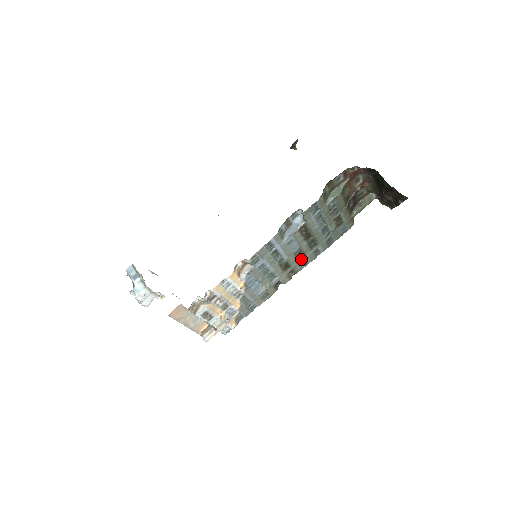
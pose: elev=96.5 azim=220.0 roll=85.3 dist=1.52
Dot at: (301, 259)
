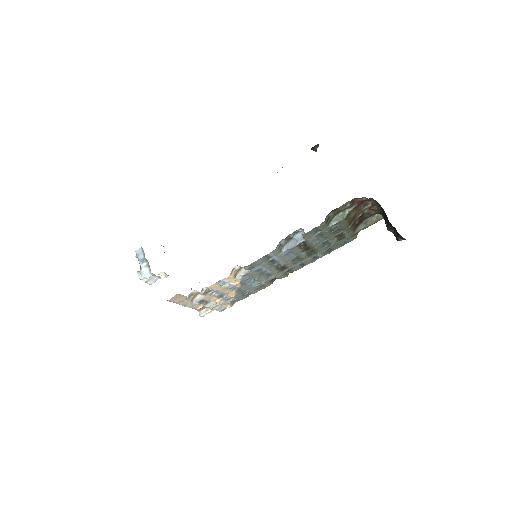
Dot at: (299, 263)
